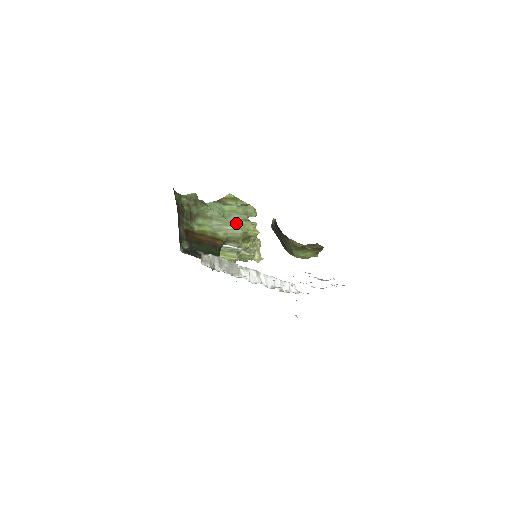
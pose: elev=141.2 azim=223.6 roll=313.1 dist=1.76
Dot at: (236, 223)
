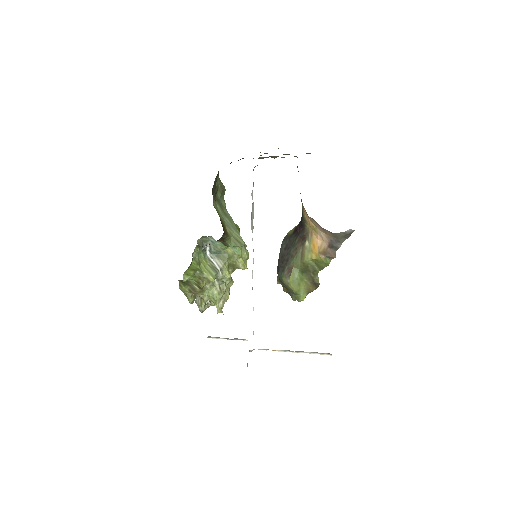
Dot at: occluded
